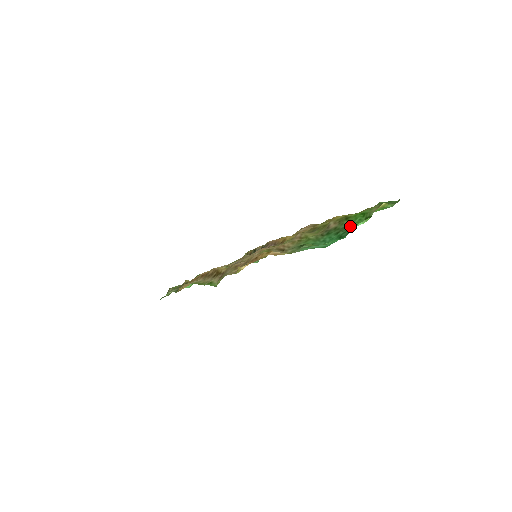
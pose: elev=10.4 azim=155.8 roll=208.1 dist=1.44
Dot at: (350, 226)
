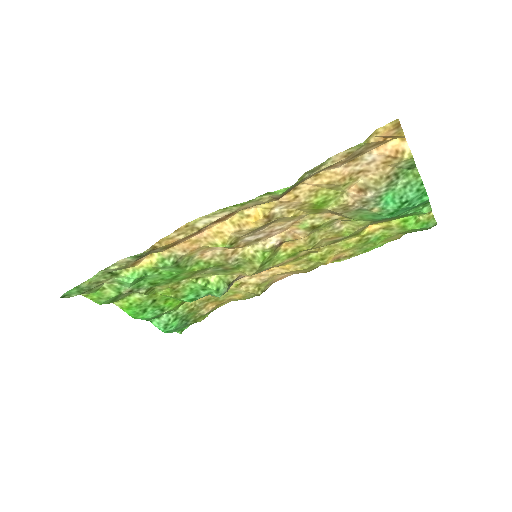
Dot at: (410, 213)
